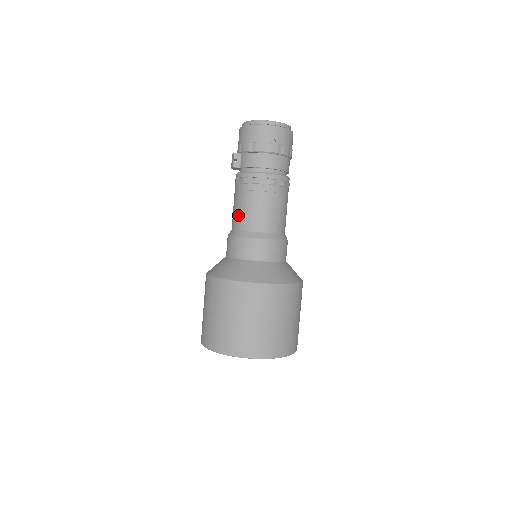
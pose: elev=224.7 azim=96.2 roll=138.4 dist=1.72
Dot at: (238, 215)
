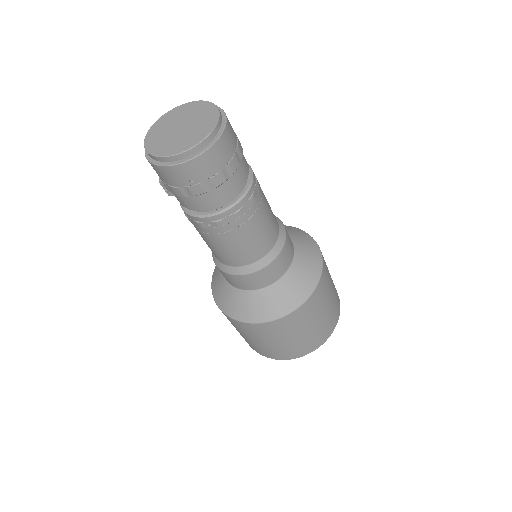
Dot at: occluded
